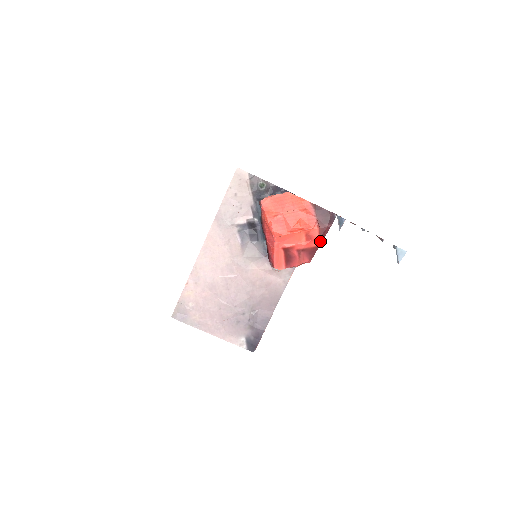
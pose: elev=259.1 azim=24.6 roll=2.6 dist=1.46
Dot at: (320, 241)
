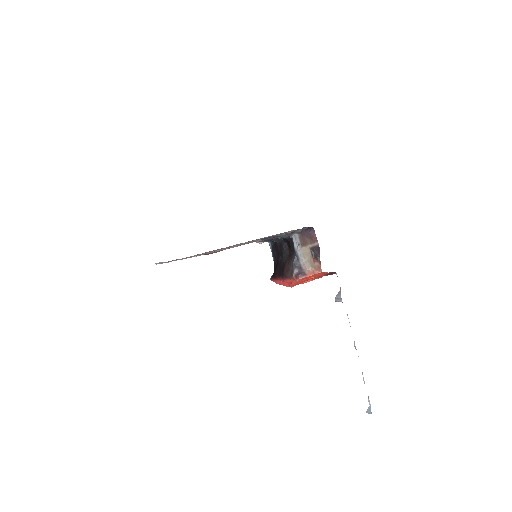
Dot at: occluded
